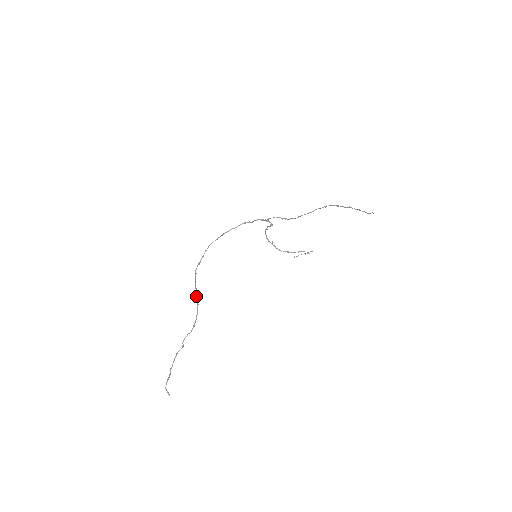
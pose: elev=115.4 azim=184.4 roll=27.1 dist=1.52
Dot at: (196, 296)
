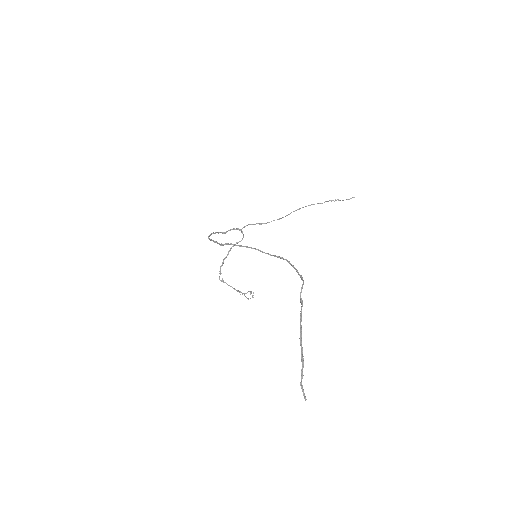
Dot at: (268, 253)
